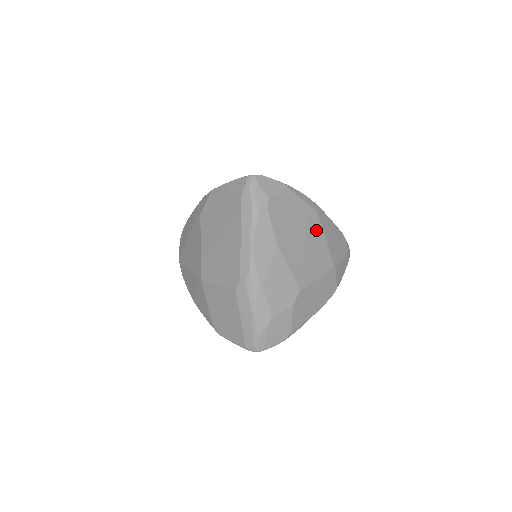
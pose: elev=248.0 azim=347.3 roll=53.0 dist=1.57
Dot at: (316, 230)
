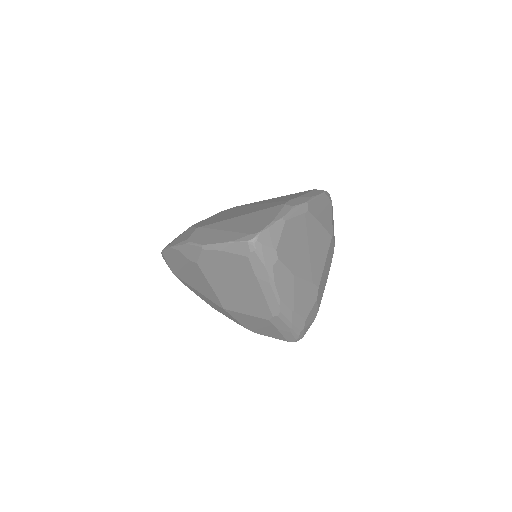
Dot at: (313, 227)
